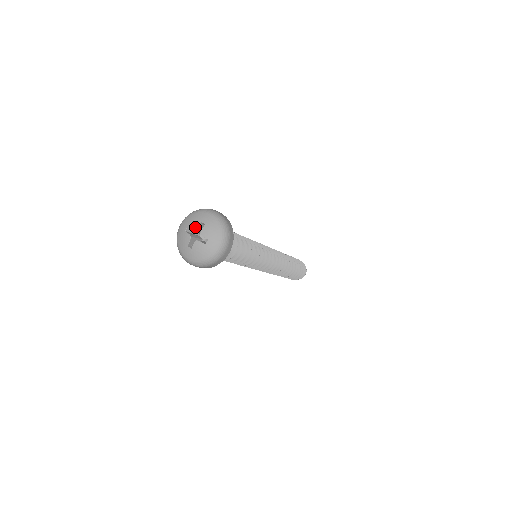
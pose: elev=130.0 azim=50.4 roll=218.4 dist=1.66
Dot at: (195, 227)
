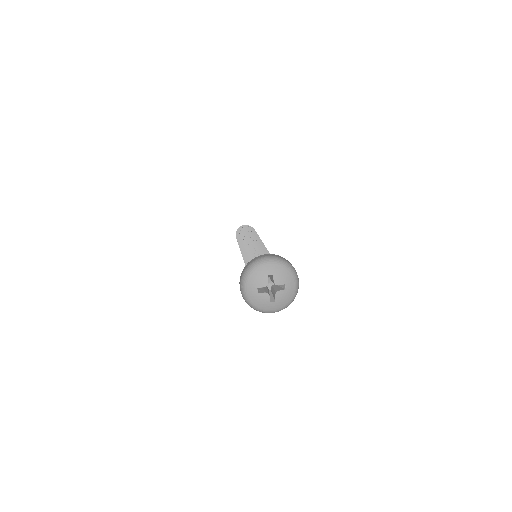
Dot at: (266, 284)
